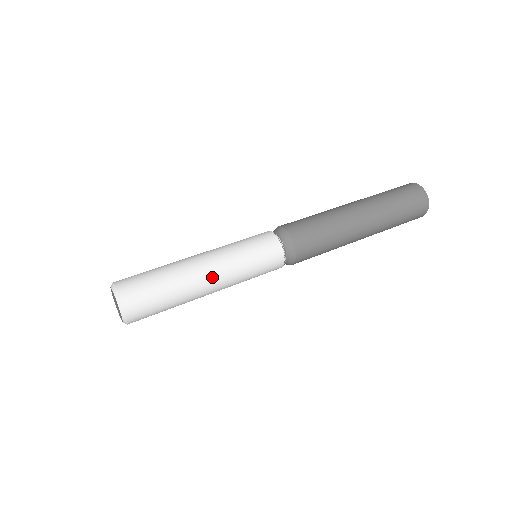
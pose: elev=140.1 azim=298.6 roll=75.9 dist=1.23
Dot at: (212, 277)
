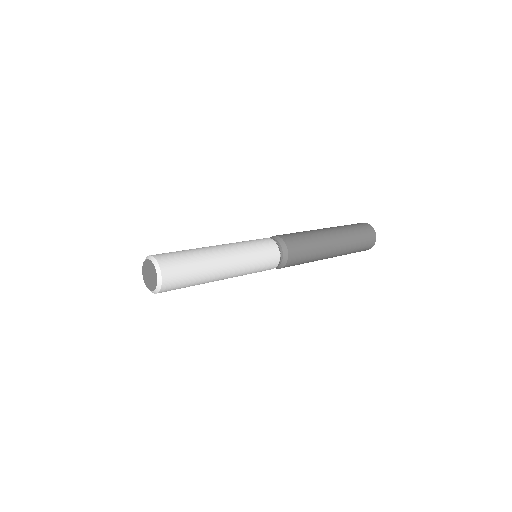
Dot at: (228, 273)
